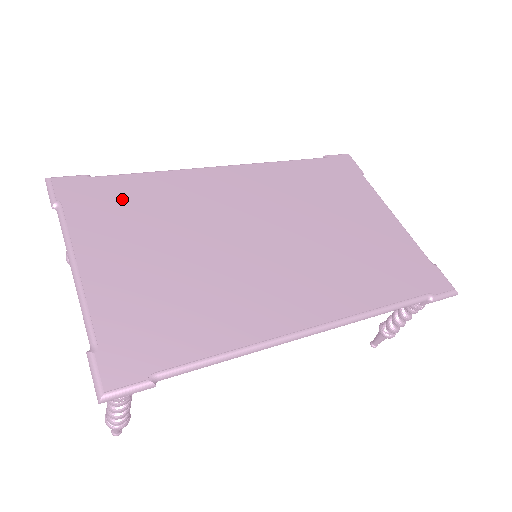
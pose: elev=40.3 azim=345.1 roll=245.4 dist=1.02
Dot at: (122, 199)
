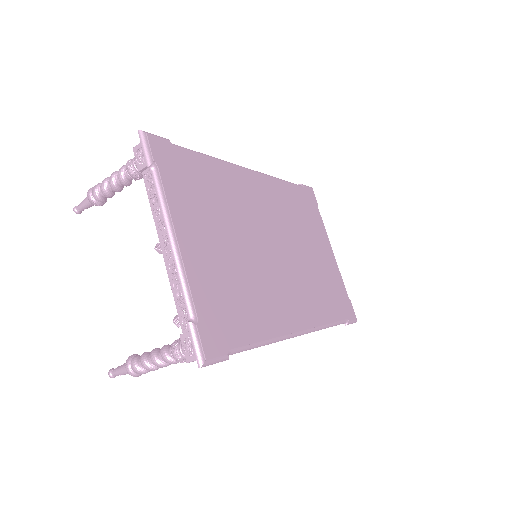
Dot at: (196, 178)
